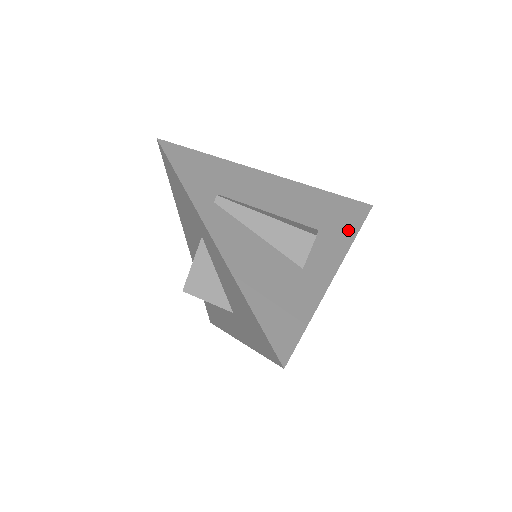
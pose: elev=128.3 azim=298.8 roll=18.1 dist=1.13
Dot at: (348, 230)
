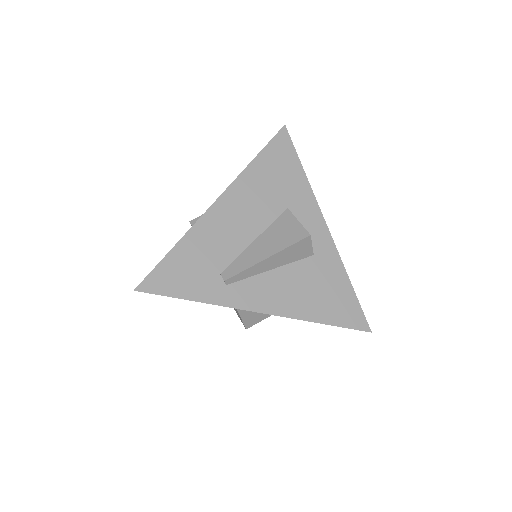
Dot at: (298, 178)
